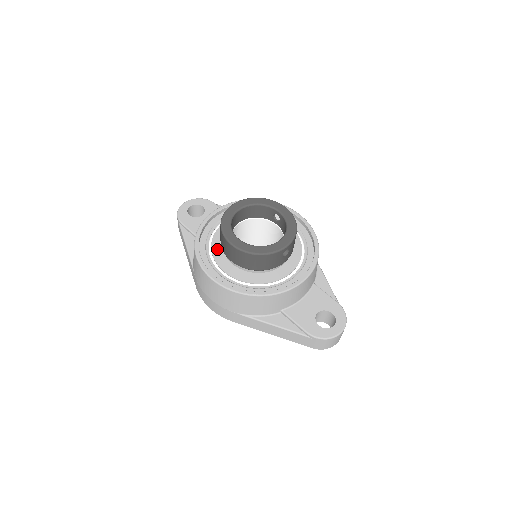
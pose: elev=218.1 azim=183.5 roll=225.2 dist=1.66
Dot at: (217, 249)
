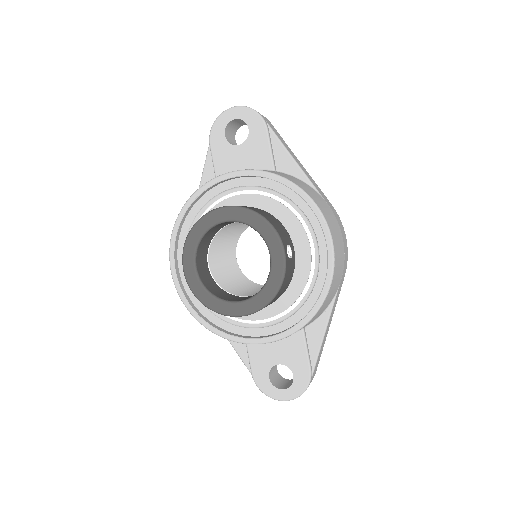
Dot at: occluded
